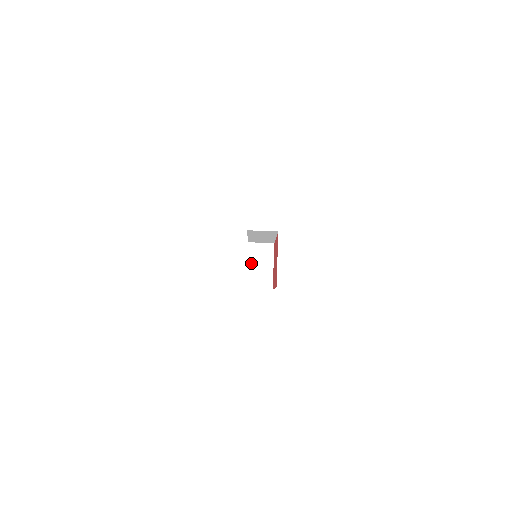
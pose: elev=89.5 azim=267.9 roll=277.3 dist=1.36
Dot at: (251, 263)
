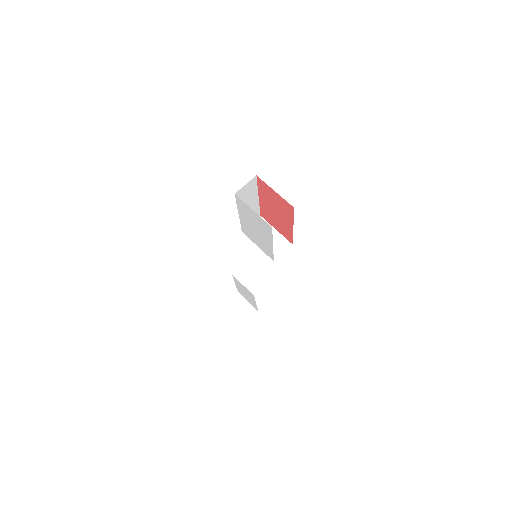
Dot at: occluded
